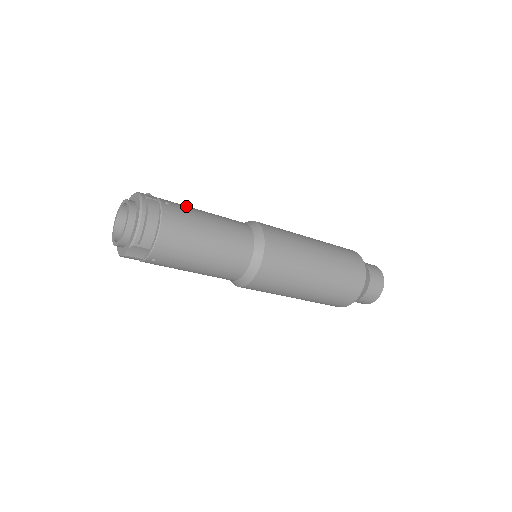
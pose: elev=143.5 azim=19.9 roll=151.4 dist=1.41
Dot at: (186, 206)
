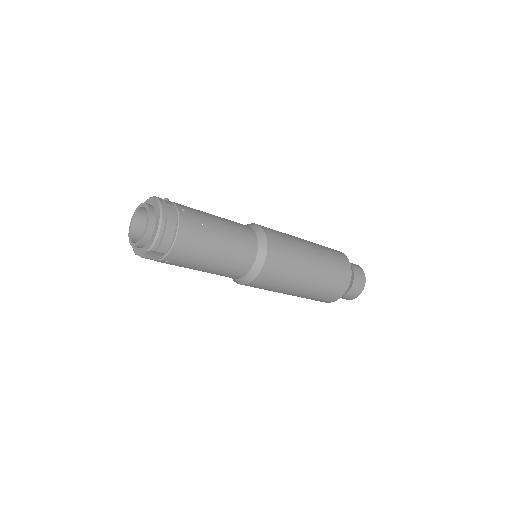
Dot at: (199, 212)
